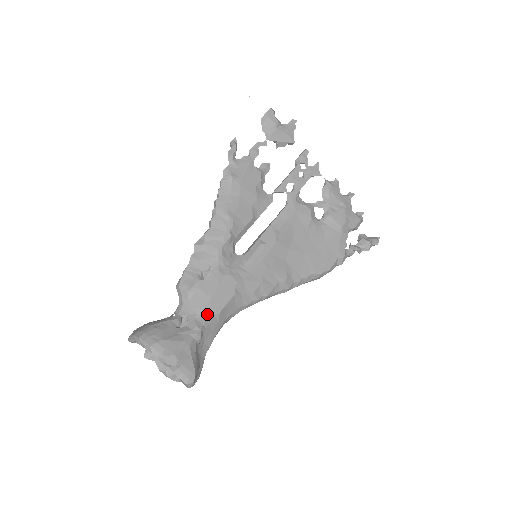
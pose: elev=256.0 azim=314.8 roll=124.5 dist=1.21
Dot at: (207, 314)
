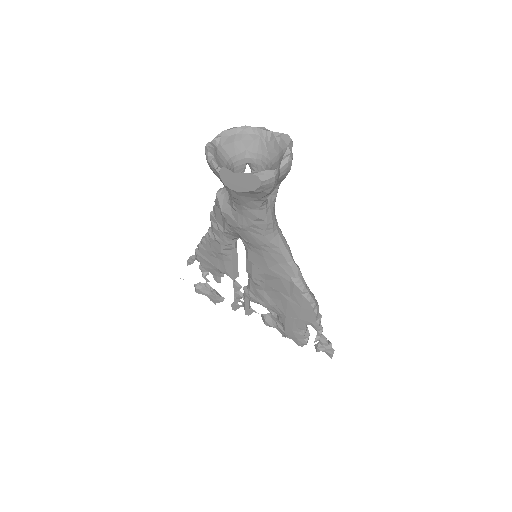
Dot at: occluded
